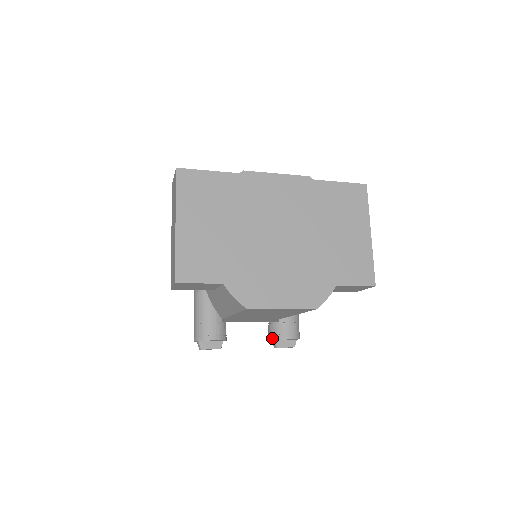
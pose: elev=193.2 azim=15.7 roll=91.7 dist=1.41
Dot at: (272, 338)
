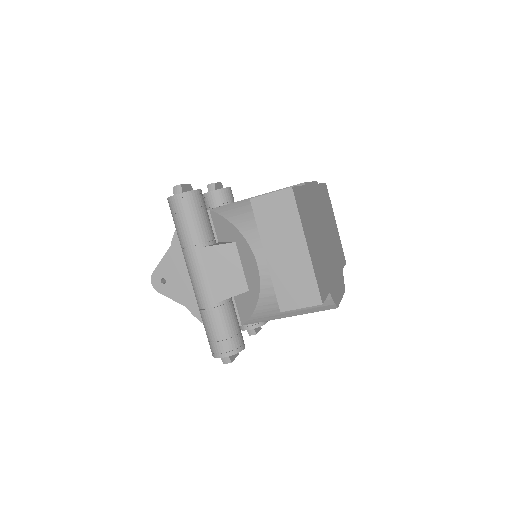
Dot at: (254, 327)
